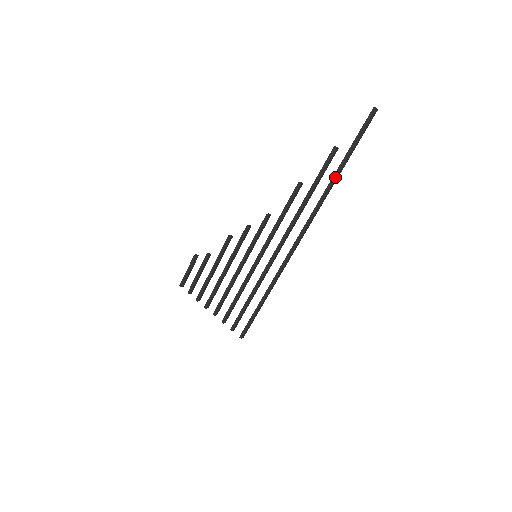
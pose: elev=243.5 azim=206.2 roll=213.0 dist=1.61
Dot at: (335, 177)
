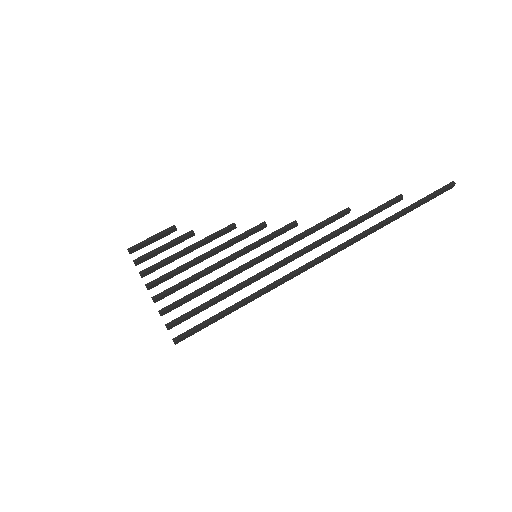
Dot at: (391, 218)
